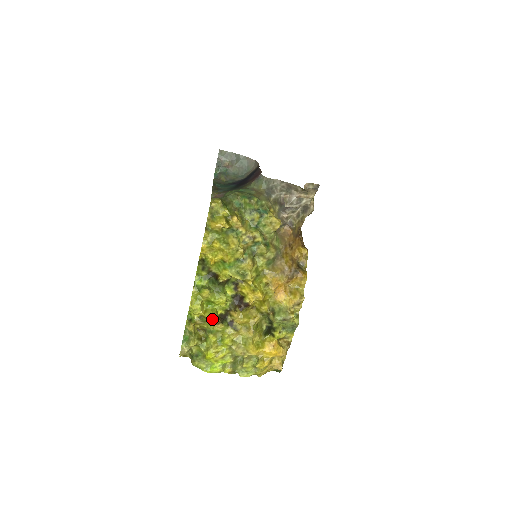
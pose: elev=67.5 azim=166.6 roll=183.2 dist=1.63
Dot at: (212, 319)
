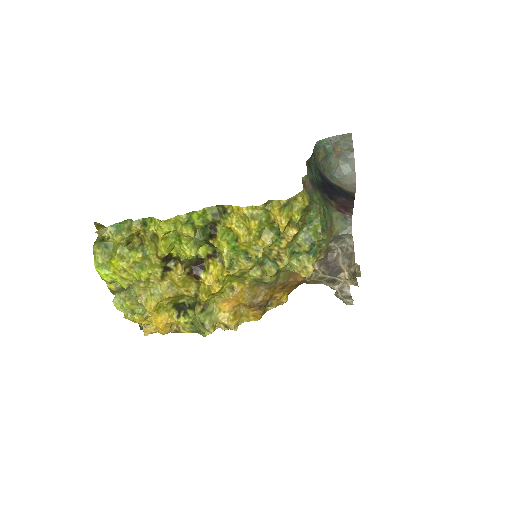
Dot at: (161, 251)
